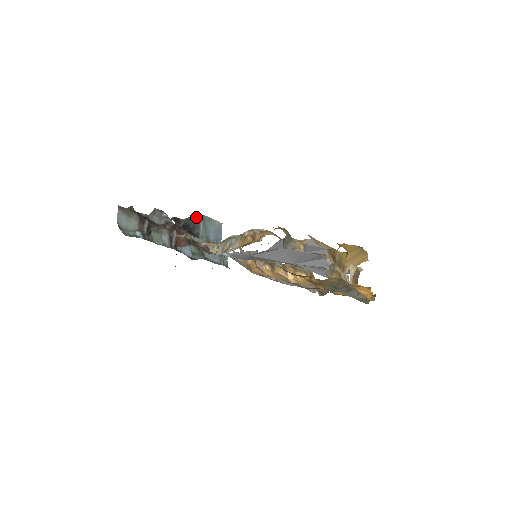
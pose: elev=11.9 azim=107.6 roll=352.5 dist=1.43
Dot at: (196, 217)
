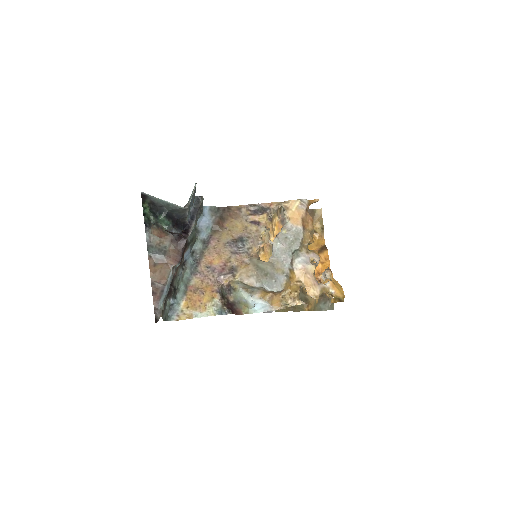
Dot at: (180, 210)
